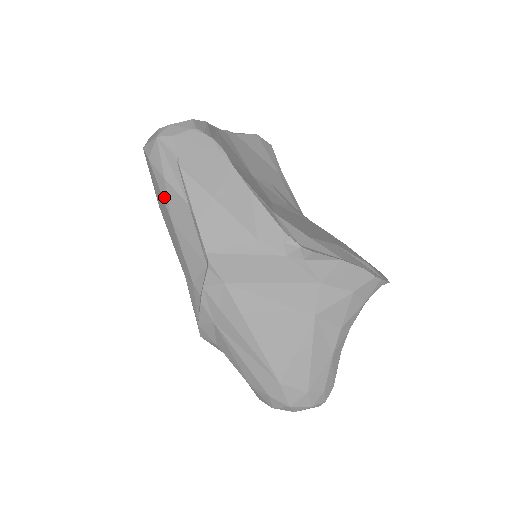
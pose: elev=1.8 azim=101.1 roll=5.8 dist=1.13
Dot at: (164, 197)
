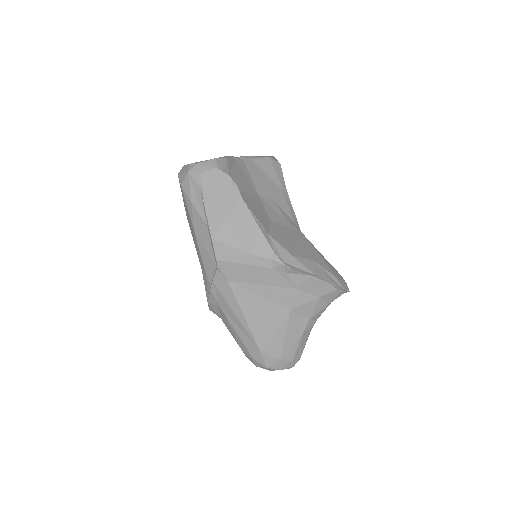
Dot at: (190, 214)
